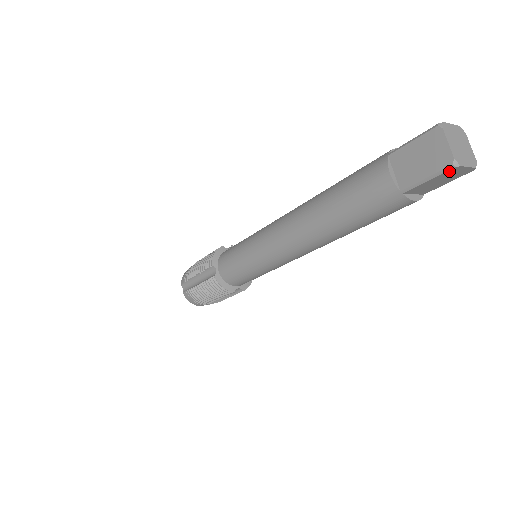
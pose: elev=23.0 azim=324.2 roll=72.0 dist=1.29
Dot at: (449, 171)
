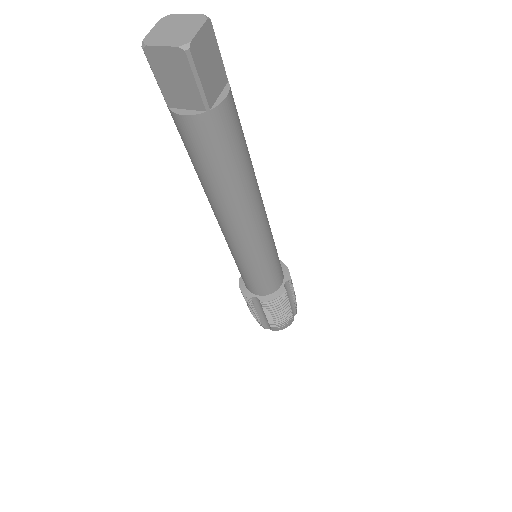
Dot at: (150, 58)
